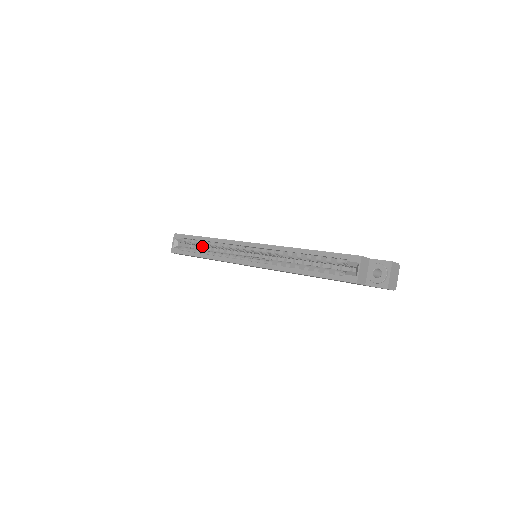
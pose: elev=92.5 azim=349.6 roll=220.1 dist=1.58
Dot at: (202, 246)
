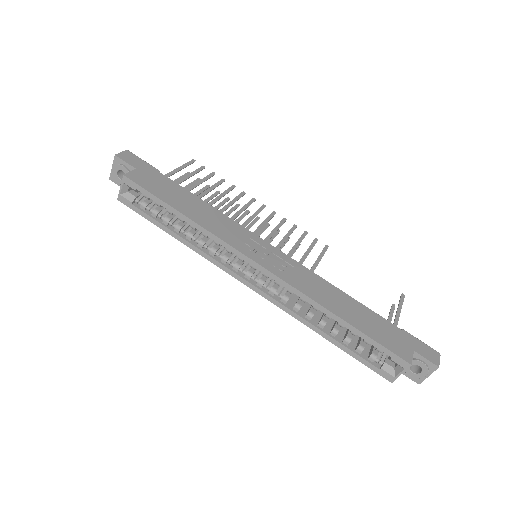
Dot at: occluded
